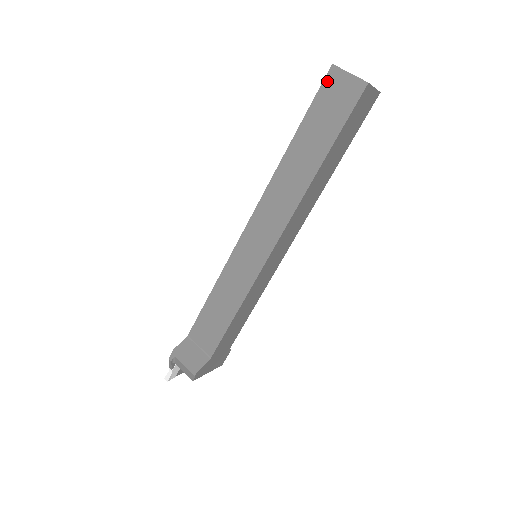
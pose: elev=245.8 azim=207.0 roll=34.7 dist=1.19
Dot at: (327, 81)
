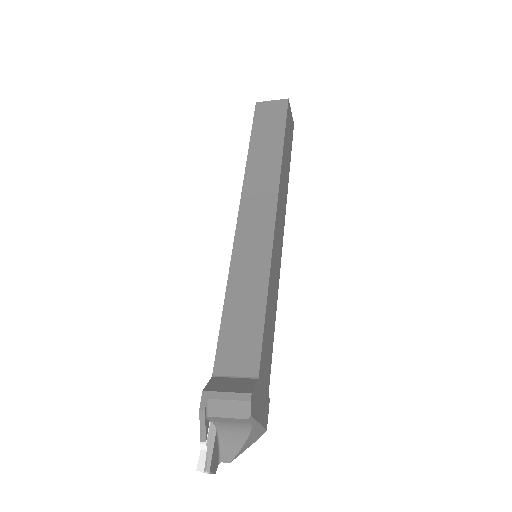
Dot at: (257, 110)
